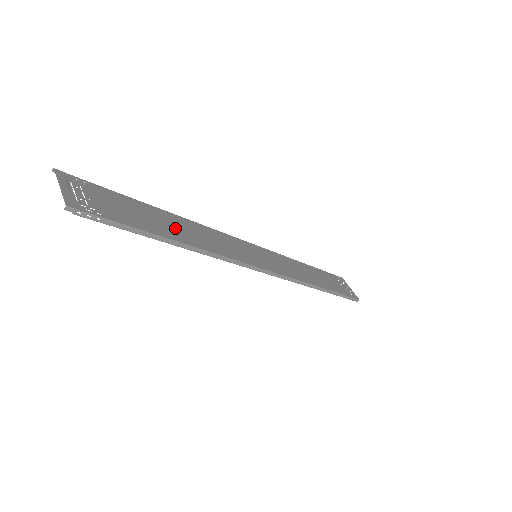
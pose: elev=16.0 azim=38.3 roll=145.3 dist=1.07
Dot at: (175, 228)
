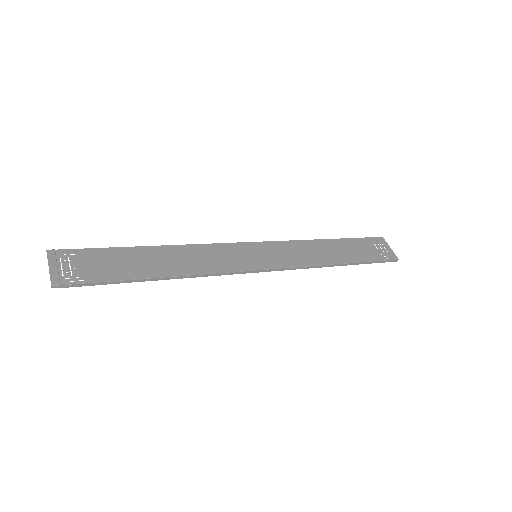
Dot at: (160, 262)
